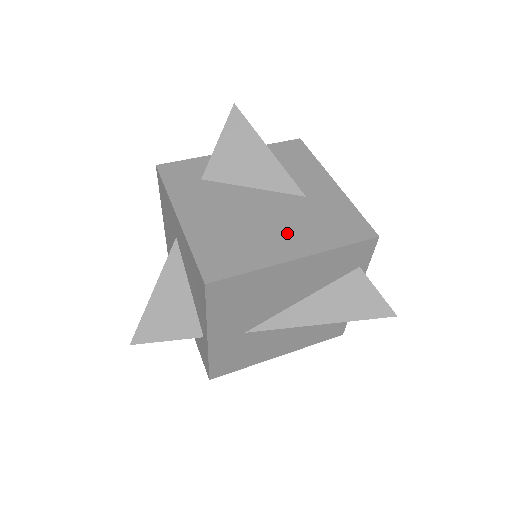
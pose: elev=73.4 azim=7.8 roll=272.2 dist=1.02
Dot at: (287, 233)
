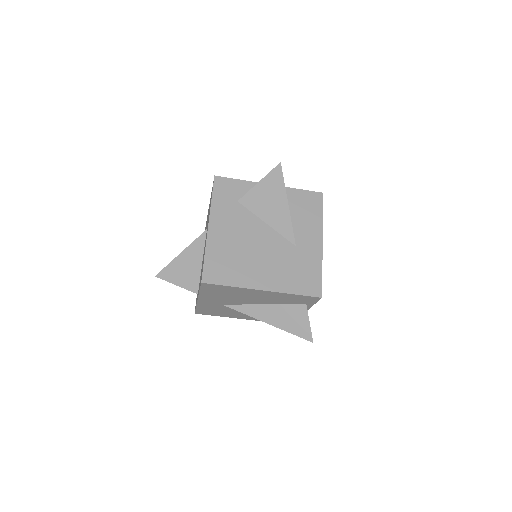
Dot at: (267, 269)
